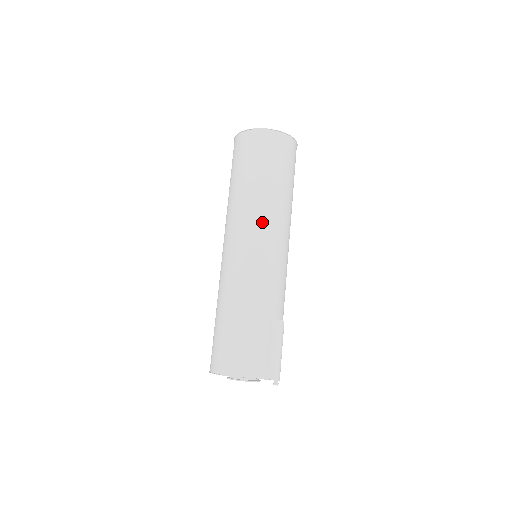
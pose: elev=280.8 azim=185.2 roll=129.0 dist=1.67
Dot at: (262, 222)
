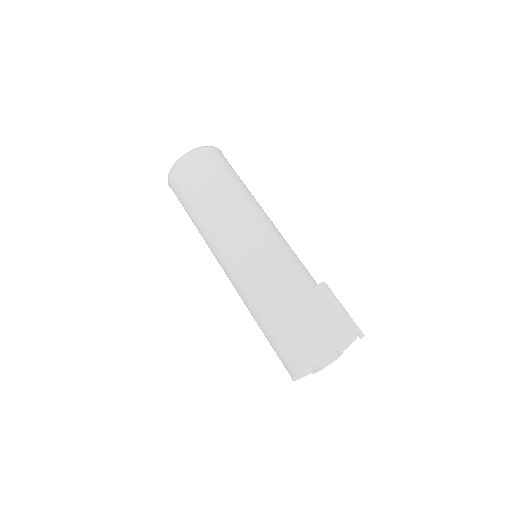
Dot at: (247, 215)
